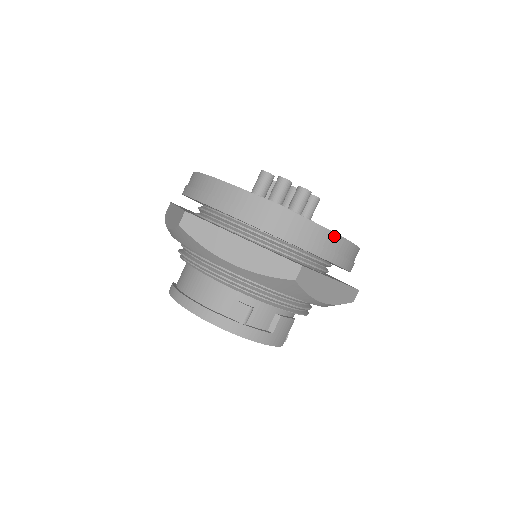
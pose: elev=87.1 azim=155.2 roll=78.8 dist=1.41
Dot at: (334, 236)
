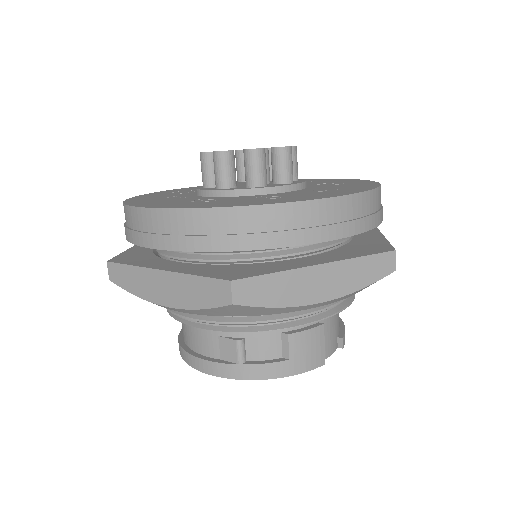
Dot at: (277, 209)
